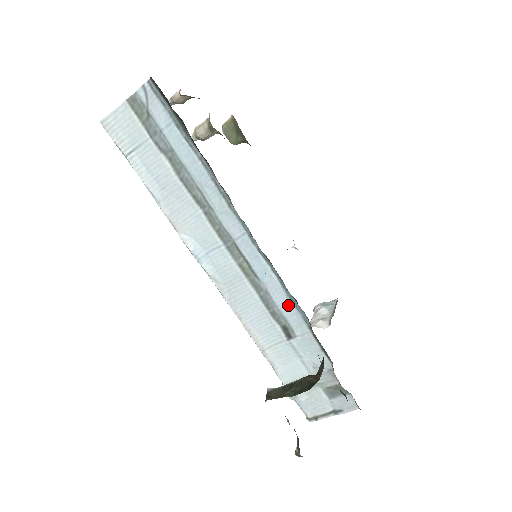
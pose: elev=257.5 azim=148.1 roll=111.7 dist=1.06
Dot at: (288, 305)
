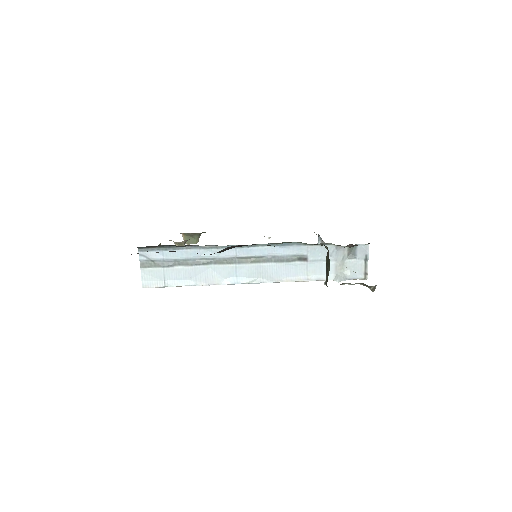
Dot at: (286, 249)
